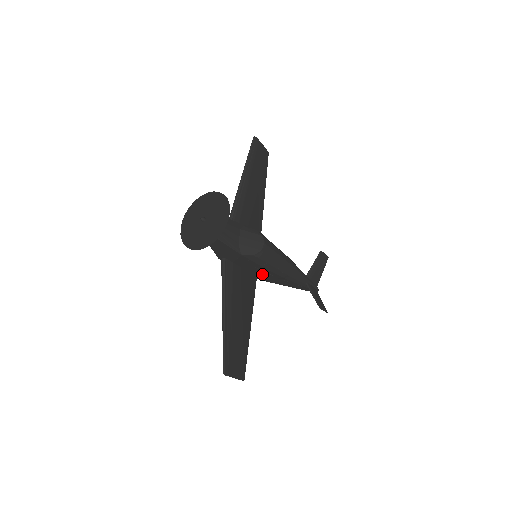
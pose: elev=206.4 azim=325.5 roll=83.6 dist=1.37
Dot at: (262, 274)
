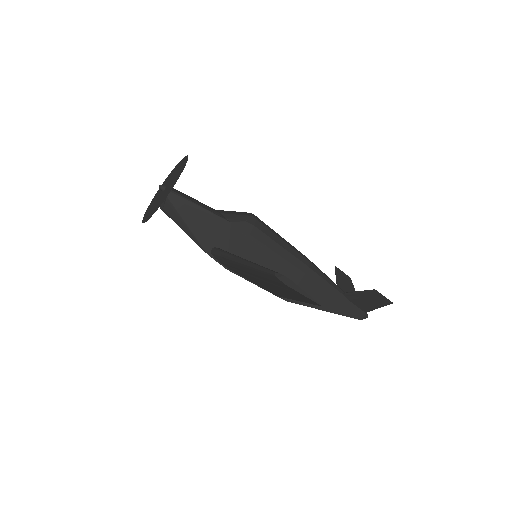
Dot at: occluded
